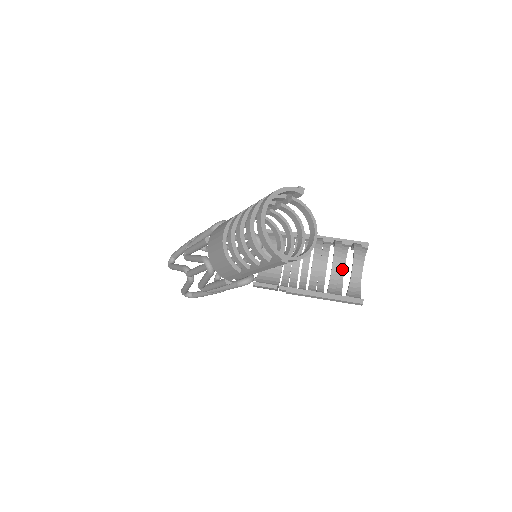
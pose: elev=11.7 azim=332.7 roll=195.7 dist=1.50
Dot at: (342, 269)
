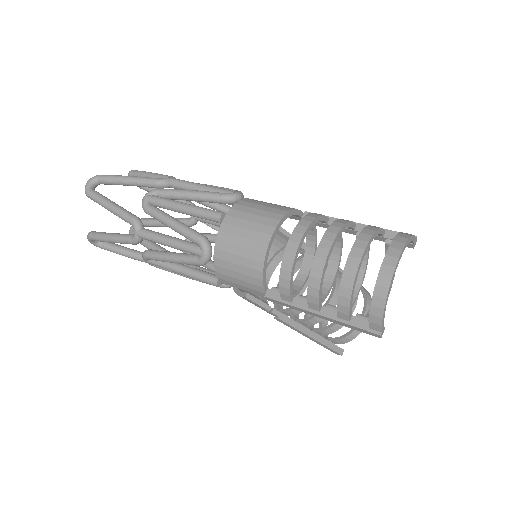
Dot at: occluded
